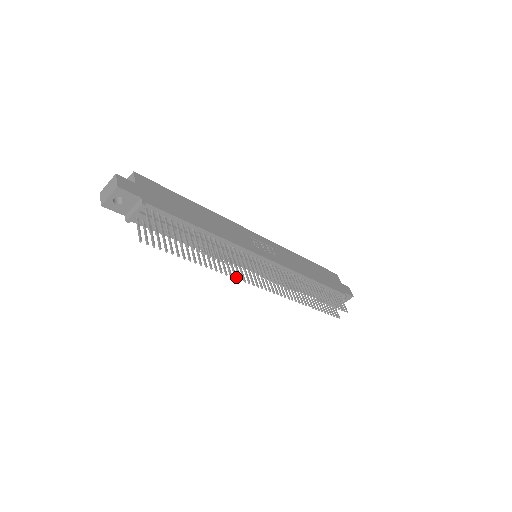
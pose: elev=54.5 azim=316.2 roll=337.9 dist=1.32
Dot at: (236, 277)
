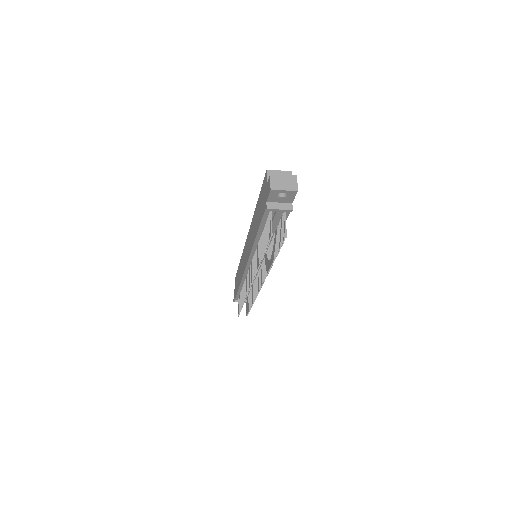
Dot at: occluded
